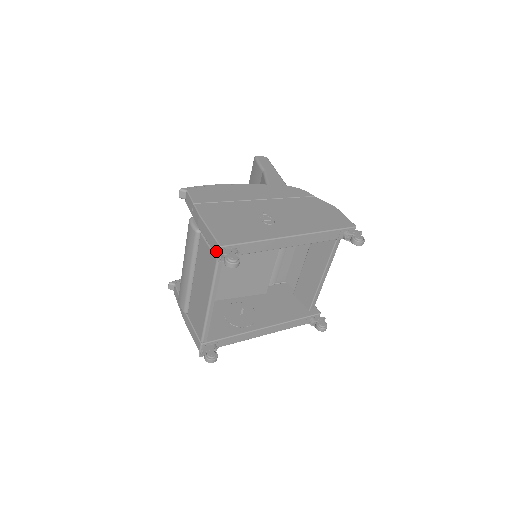
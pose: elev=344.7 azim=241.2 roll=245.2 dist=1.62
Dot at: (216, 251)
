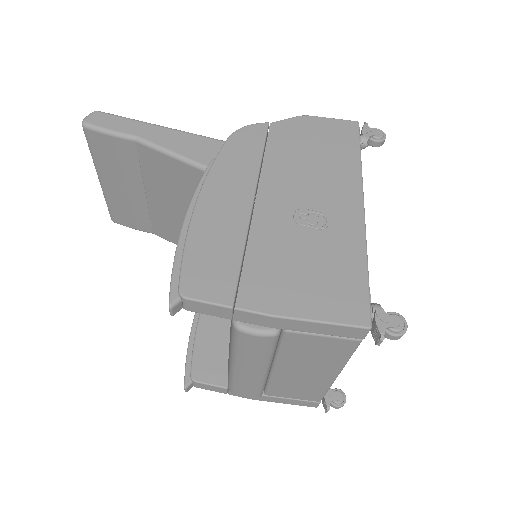
Dot at: (358, 336)
